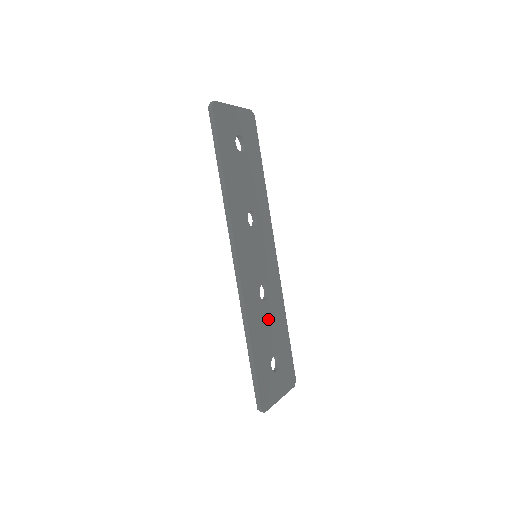
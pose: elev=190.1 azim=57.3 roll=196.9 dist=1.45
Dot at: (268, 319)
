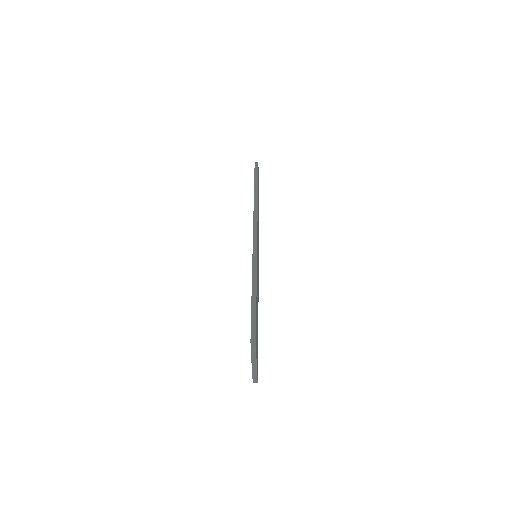
Dot at: (257, 299)
